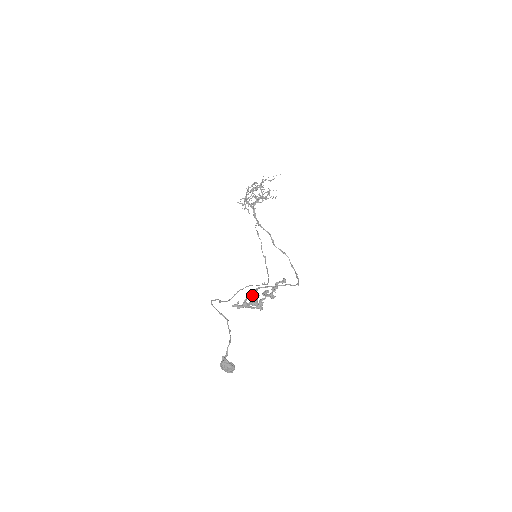
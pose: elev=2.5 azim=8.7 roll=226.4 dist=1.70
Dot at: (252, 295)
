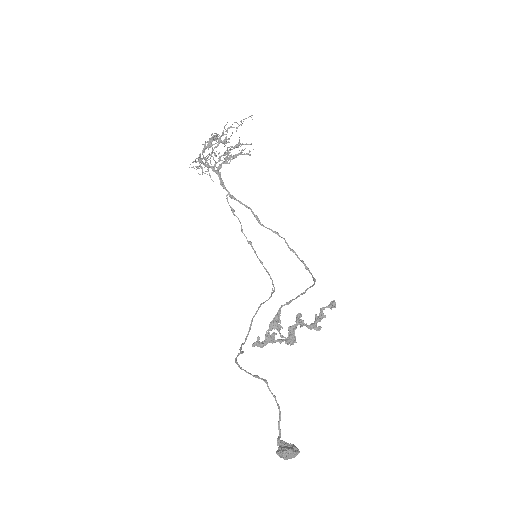
Dot at: (277, 324)
